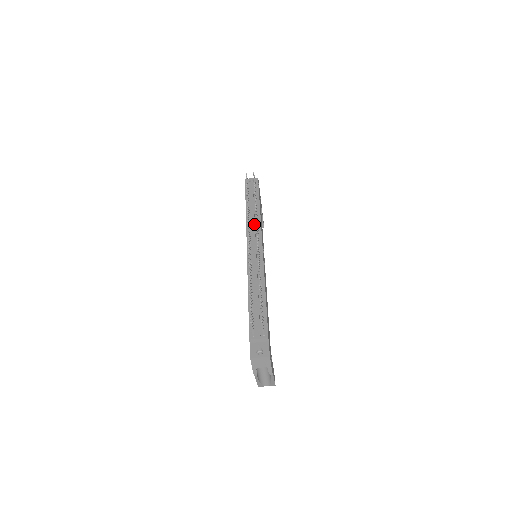
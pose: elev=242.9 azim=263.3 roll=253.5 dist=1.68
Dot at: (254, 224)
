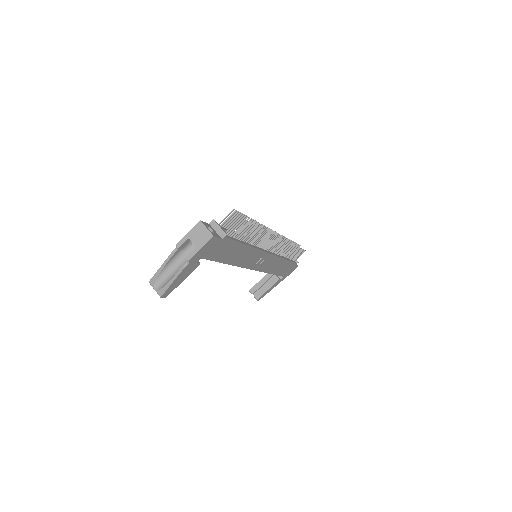
Dot at: occluded
